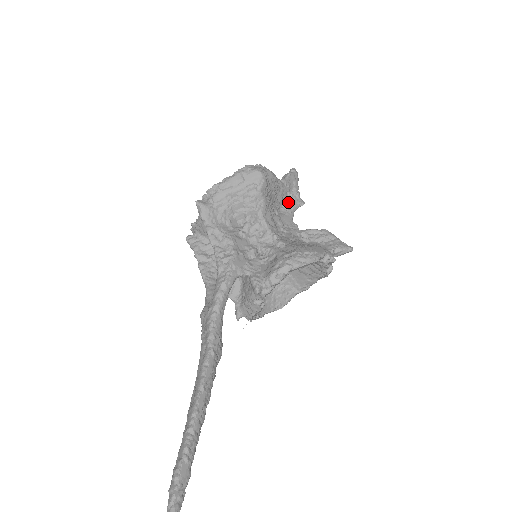
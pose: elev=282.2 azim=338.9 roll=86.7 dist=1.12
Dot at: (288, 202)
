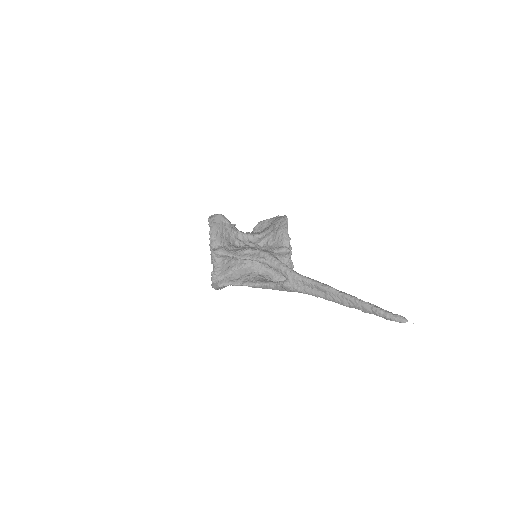
Dot at: occluded
